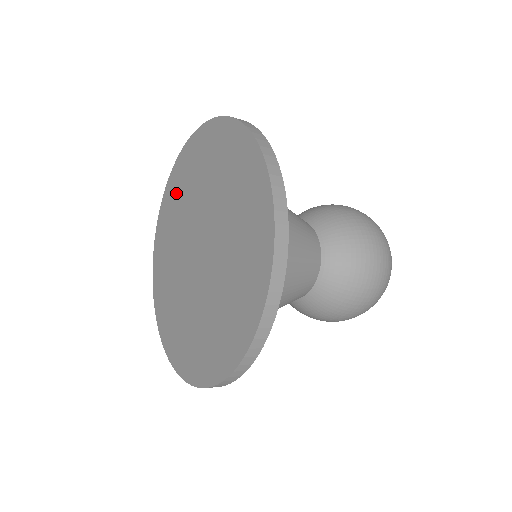
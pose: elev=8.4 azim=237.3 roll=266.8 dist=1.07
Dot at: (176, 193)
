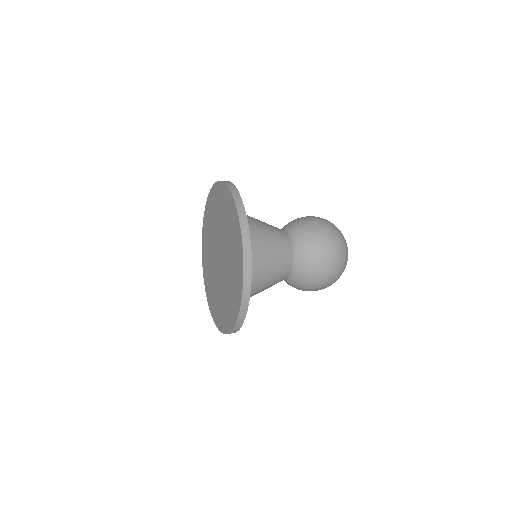
Dot at: (208, 223)
